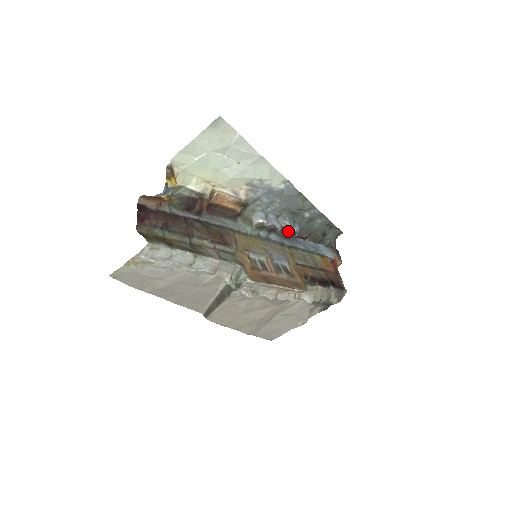
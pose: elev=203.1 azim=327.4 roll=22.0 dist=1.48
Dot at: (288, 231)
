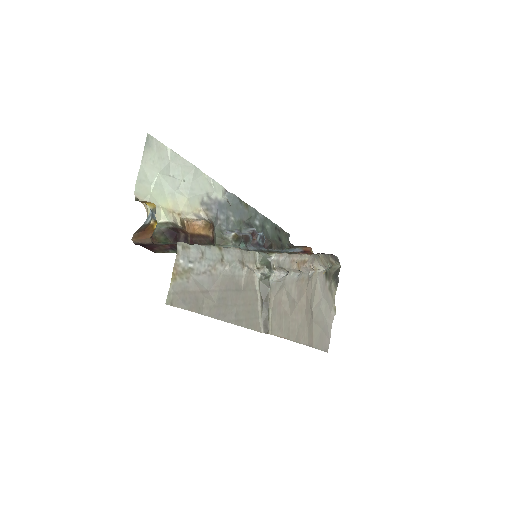
Dot at: (257, 237)
